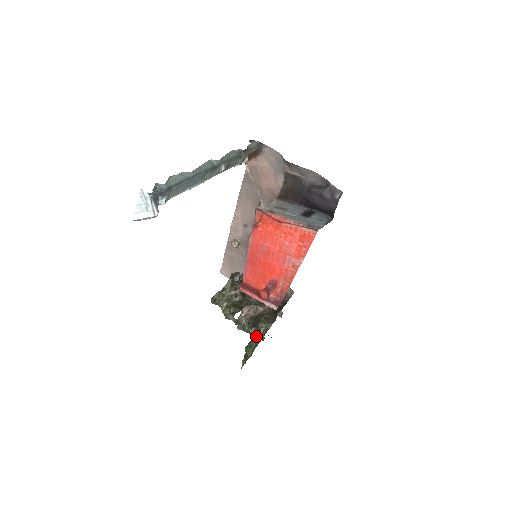
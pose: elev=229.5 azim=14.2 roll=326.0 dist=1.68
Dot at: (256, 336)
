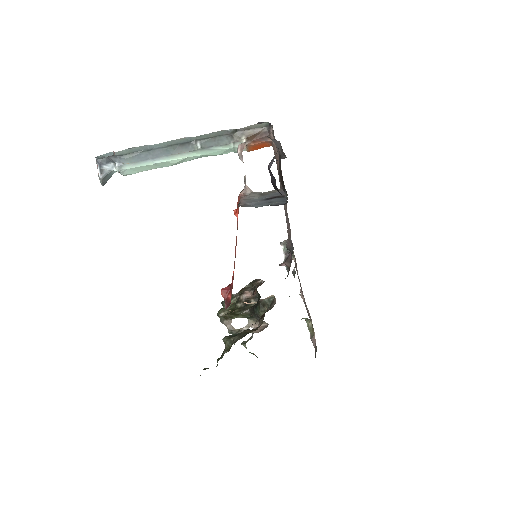
Dot at: (226, 347)
